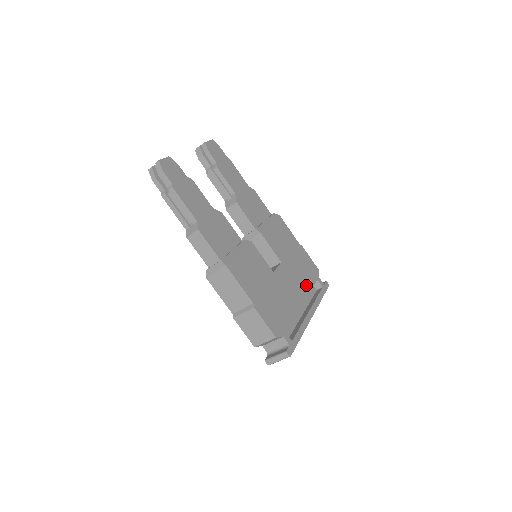
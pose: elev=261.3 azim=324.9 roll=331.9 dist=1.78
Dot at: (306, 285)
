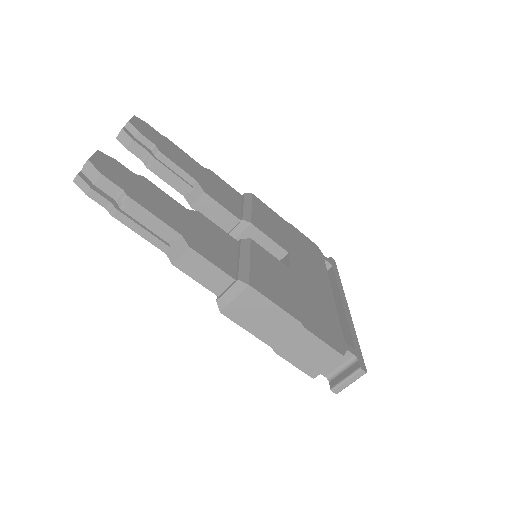
Dot at: (321, 270)
